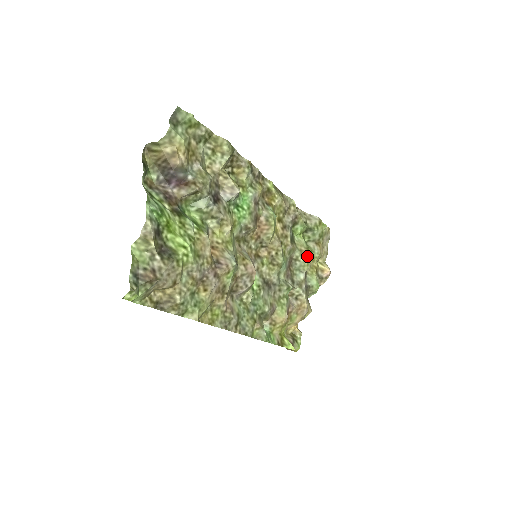
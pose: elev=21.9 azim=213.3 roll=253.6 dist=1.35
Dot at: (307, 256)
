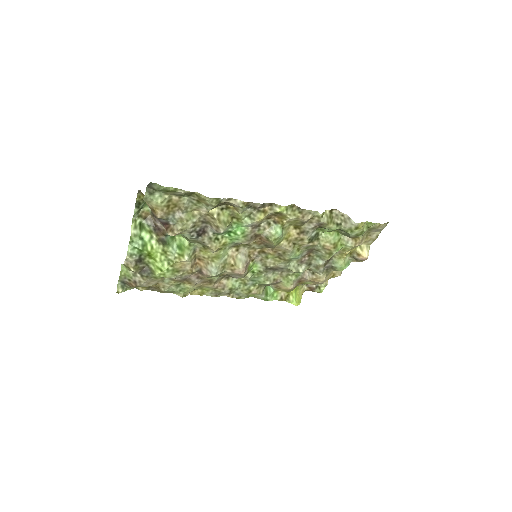
Dot at: (331, 251)
